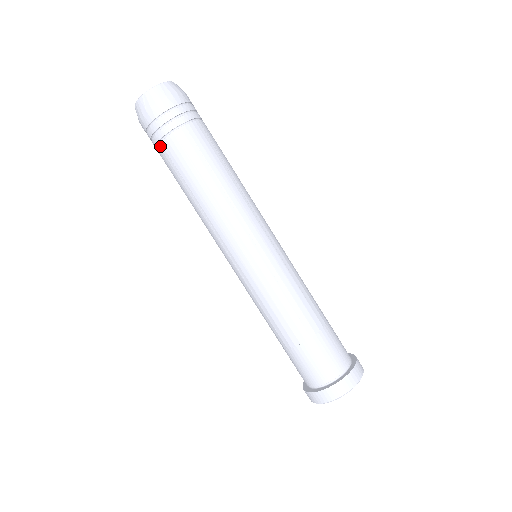
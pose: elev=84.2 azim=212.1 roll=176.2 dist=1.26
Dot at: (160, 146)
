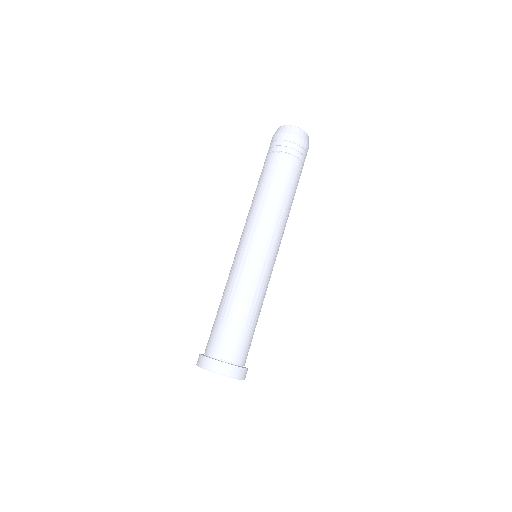
Dot at: (268, 155)
